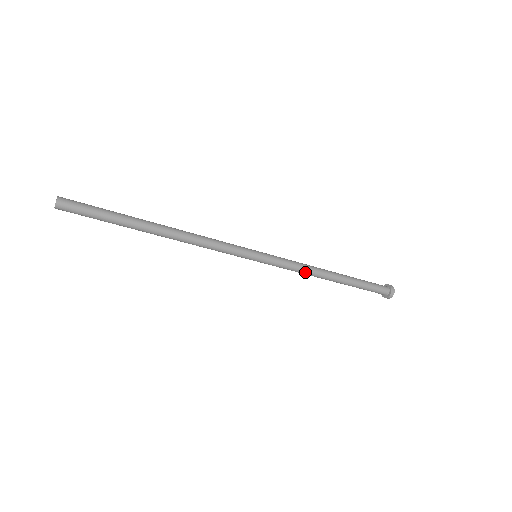
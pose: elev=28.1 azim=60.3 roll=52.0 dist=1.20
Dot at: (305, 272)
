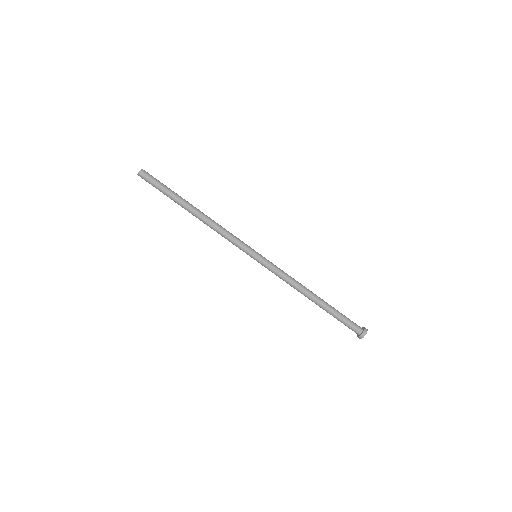
Dot at: (292, 281)
